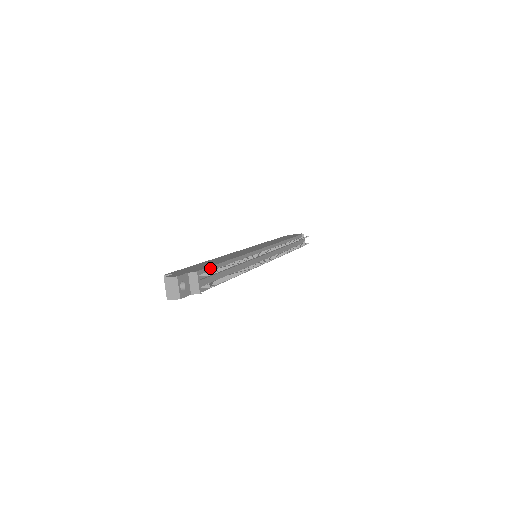
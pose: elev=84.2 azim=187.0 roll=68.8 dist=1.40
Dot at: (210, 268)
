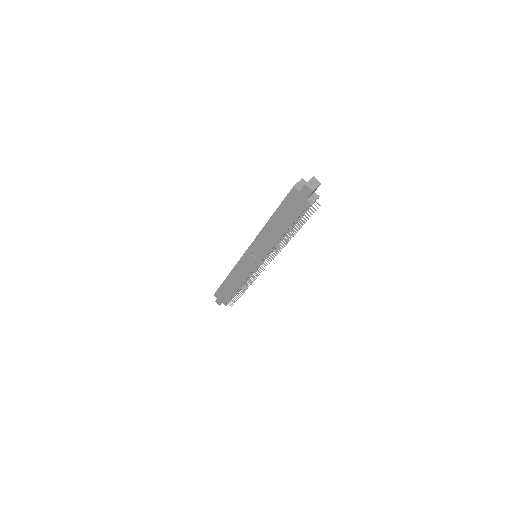
Dot at: occluded
